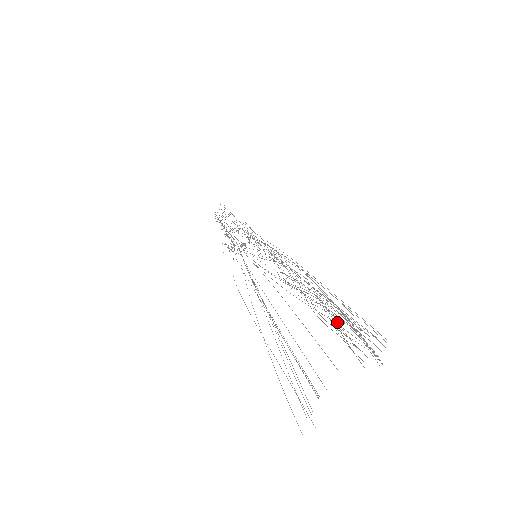
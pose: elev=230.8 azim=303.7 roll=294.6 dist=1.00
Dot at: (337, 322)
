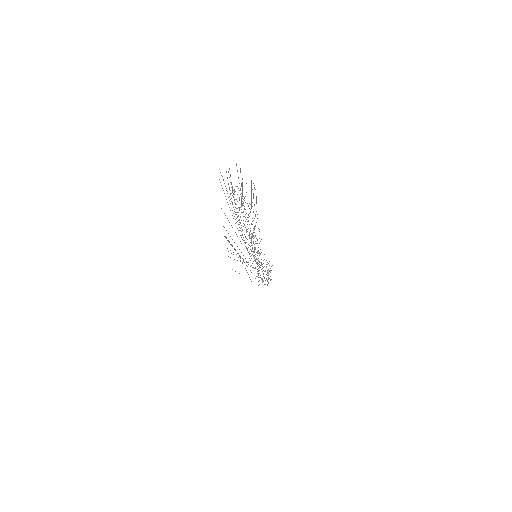
Dot at: occluded
